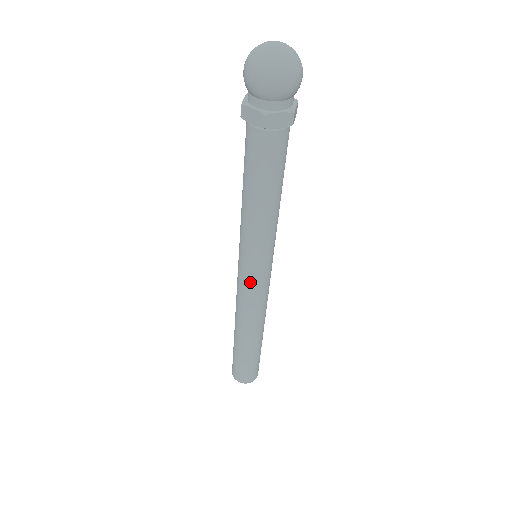
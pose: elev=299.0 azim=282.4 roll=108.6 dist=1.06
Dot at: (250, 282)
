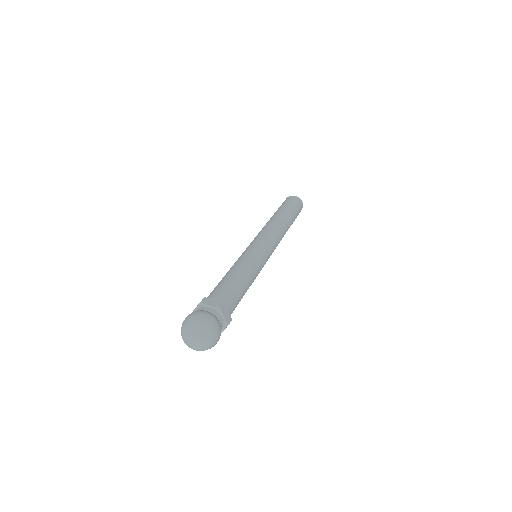
Dot at: occluded
